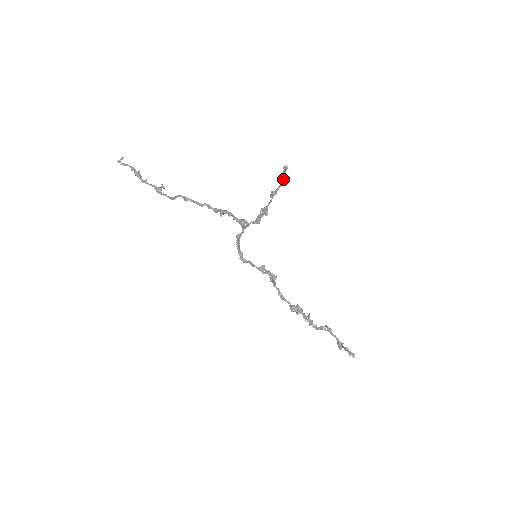
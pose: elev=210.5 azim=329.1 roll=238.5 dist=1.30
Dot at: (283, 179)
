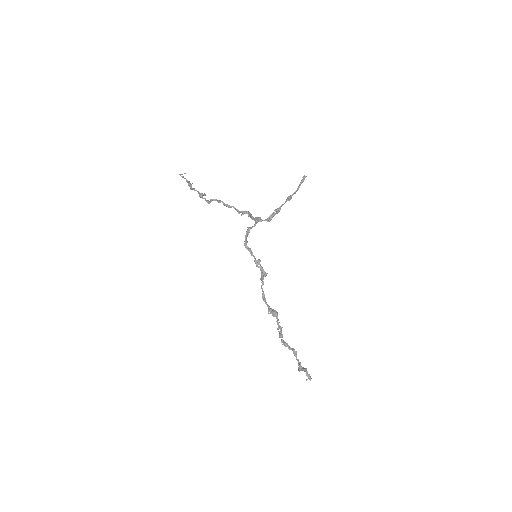
Dot at: occluded
